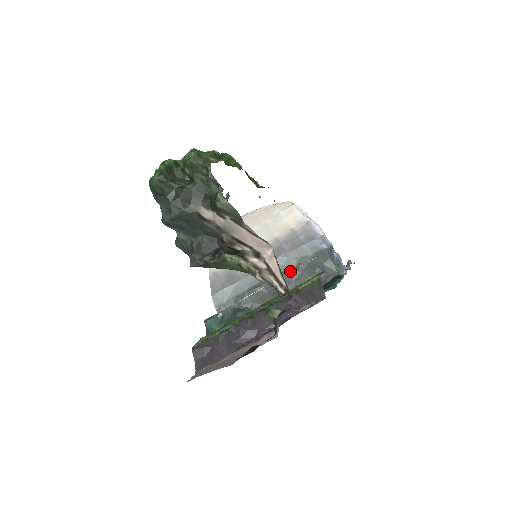
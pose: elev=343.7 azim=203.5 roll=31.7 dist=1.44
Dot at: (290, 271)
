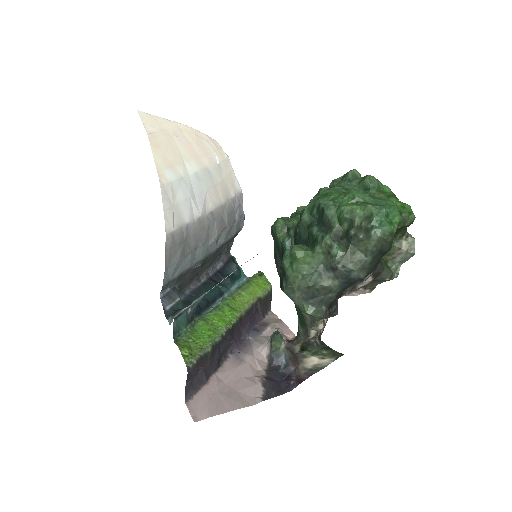
Dot at: (219, 249)
